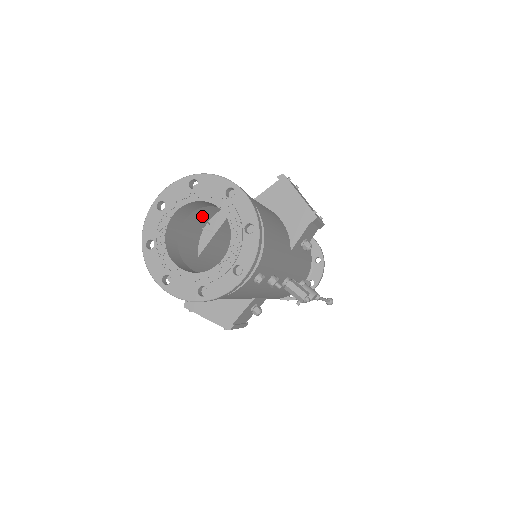
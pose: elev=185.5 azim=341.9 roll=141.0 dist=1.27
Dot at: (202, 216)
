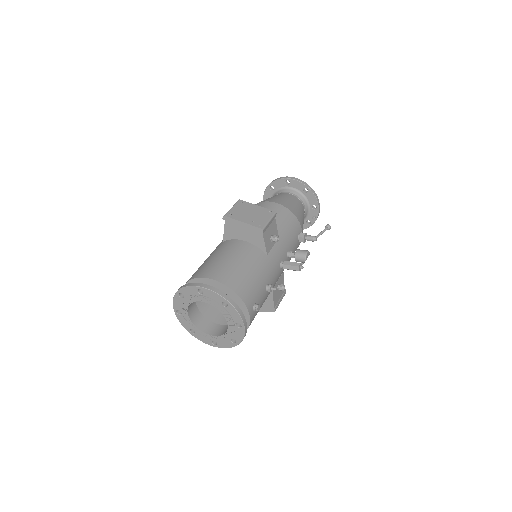
Dot at: occluded
